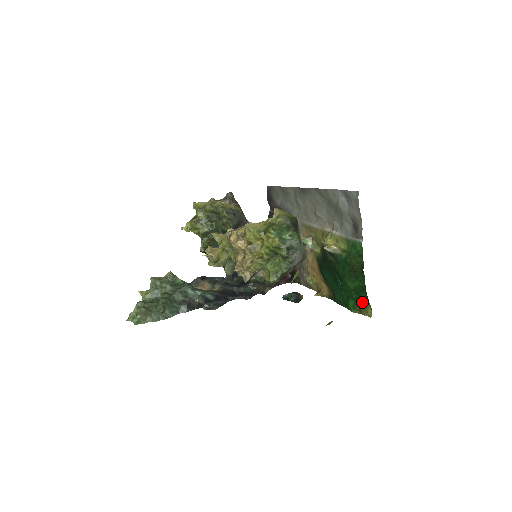
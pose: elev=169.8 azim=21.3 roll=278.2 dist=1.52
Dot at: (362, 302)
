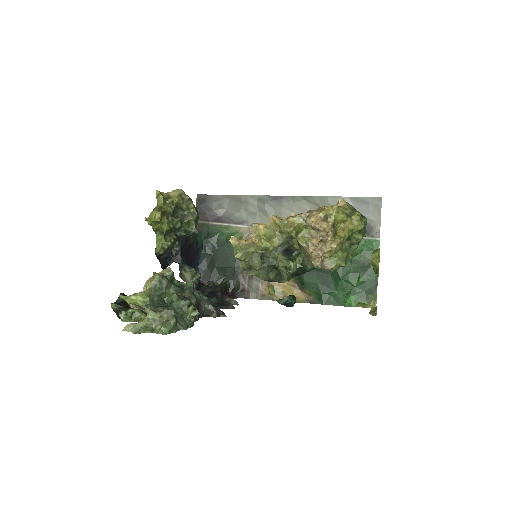
Dot at: (368, 295)
